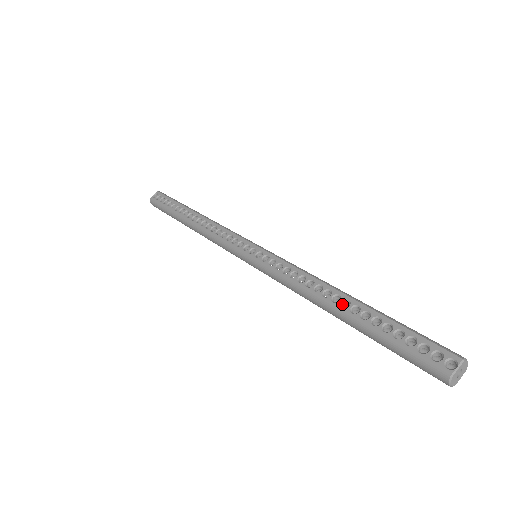
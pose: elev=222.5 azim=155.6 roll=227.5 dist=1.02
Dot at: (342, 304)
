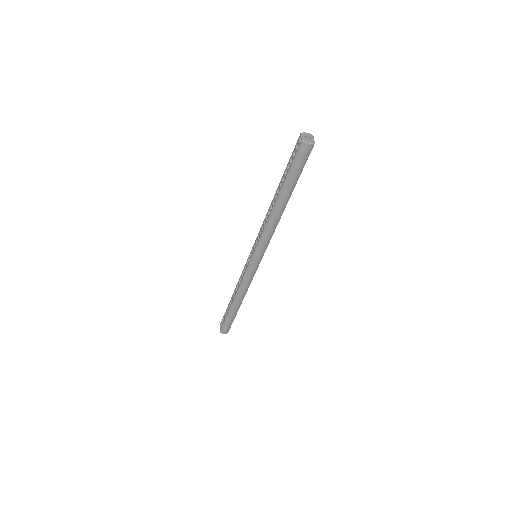
Dot at: (276, 199)
